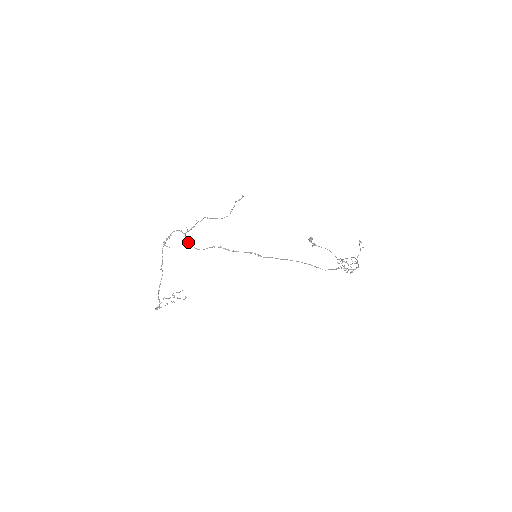
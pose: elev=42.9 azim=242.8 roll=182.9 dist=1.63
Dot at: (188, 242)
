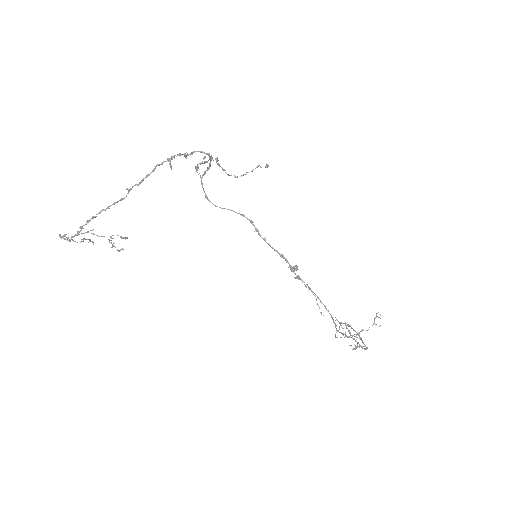
Dot at: (201, 180)
